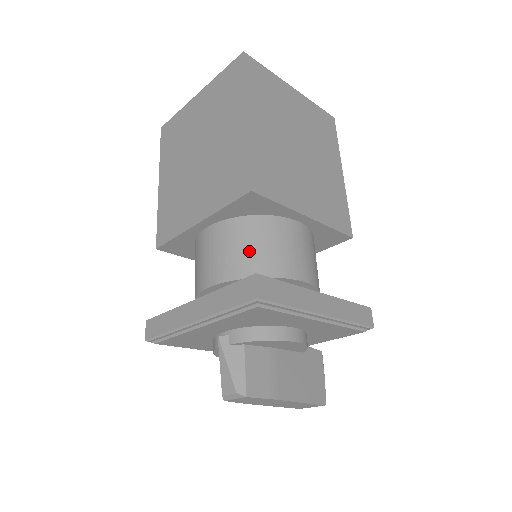
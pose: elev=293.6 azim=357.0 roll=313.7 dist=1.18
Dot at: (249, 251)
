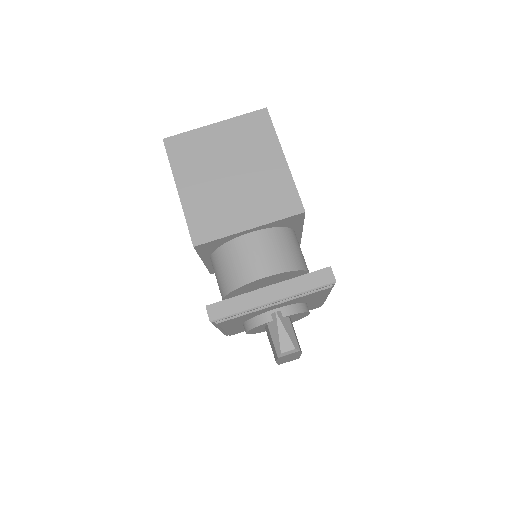
Dot at: (289, 252)
